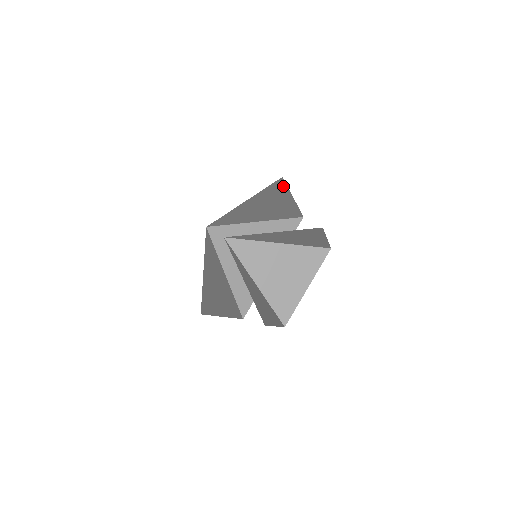
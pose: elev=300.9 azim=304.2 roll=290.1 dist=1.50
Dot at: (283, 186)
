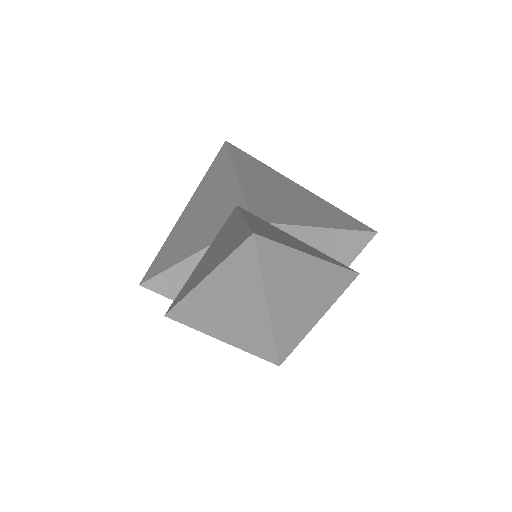
Dot at: (252, 159)
